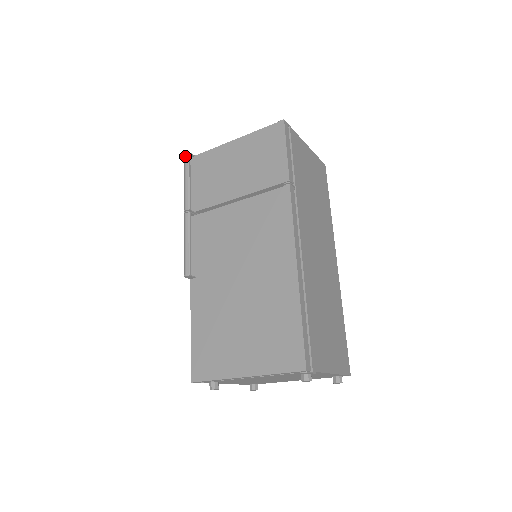
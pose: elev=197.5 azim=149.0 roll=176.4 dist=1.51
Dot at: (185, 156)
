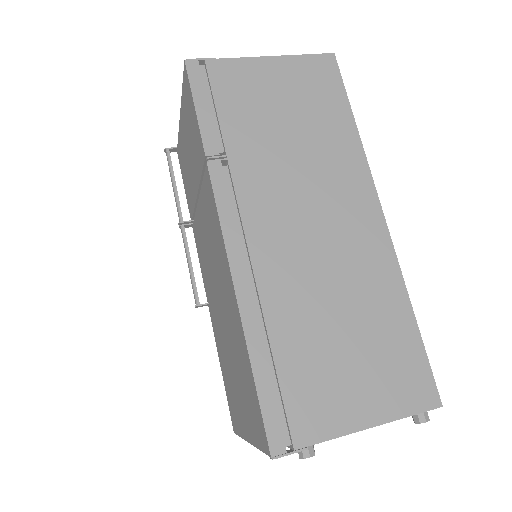
Dot at: (166, 155)
